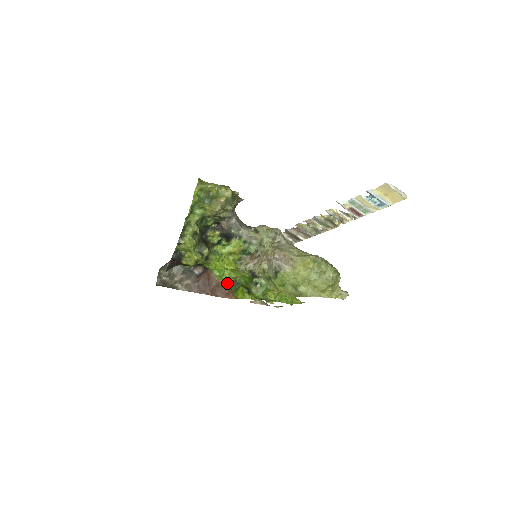
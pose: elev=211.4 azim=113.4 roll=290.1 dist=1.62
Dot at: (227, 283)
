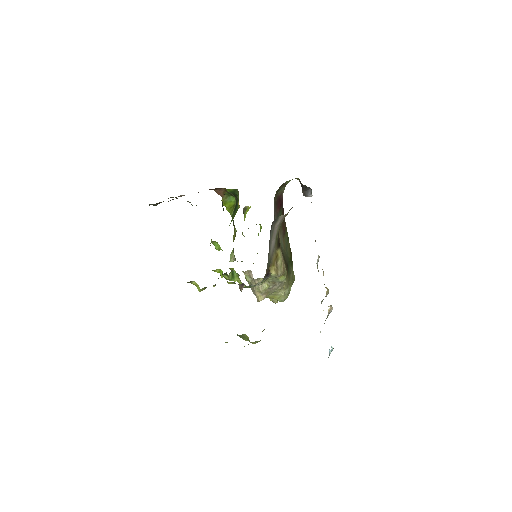
Dot at: (225, 189)
